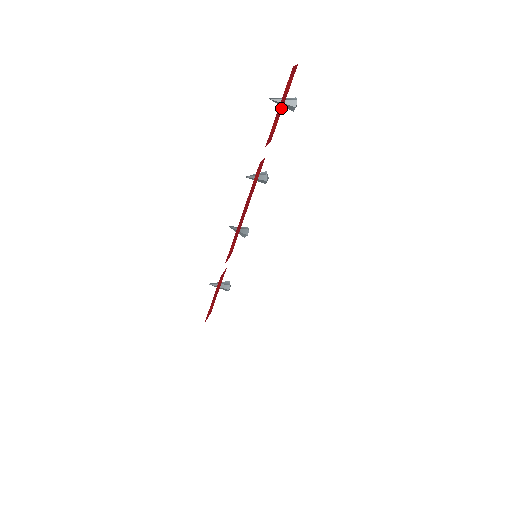
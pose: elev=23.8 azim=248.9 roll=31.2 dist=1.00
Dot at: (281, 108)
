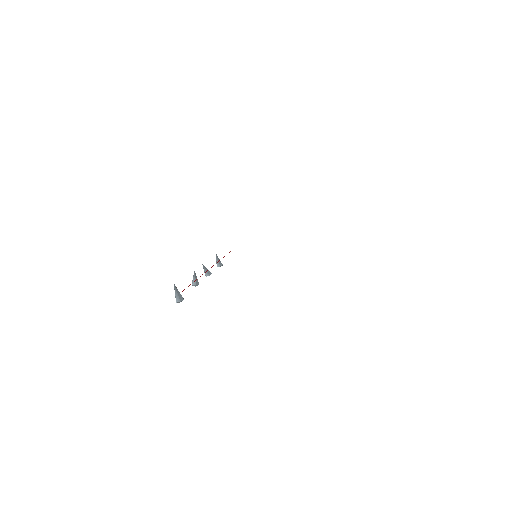
Dot at: occluded
